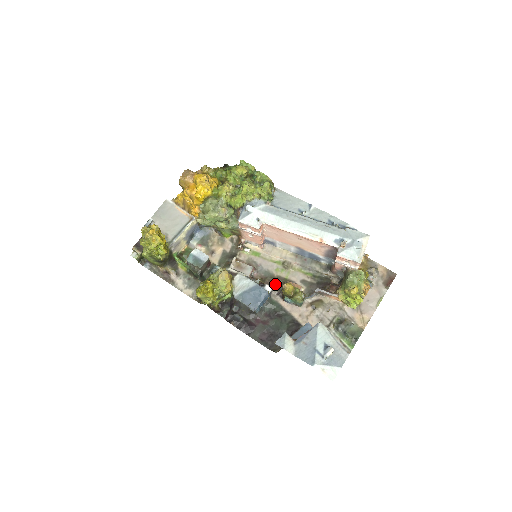
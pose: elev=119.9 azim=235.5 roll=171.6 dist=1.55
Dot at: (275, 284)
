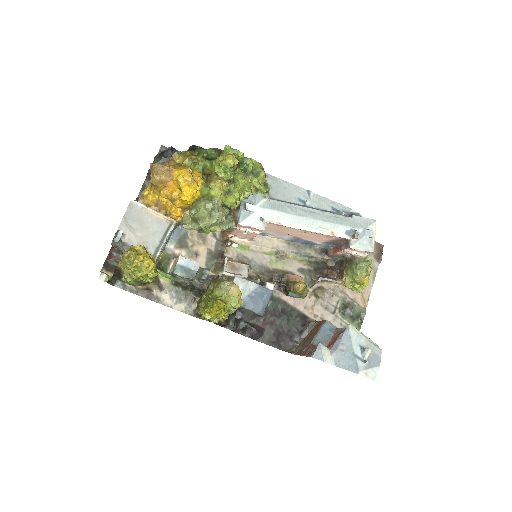
Dot at: (276, 280)
